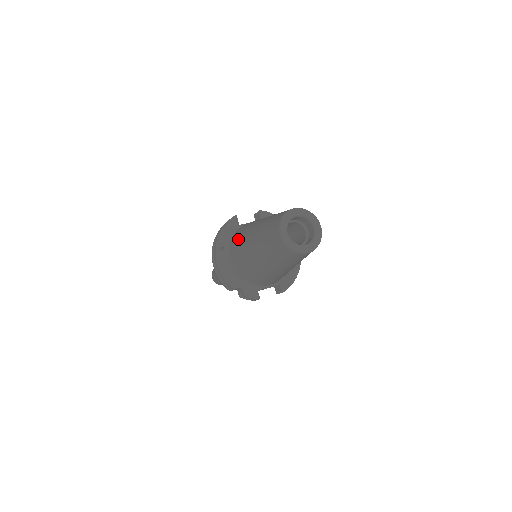
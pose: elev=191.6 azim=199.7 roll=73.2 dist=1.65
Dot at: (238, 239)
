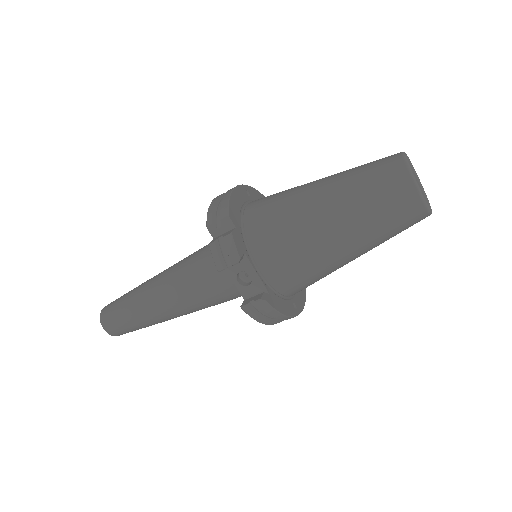
Dot at: occluded
